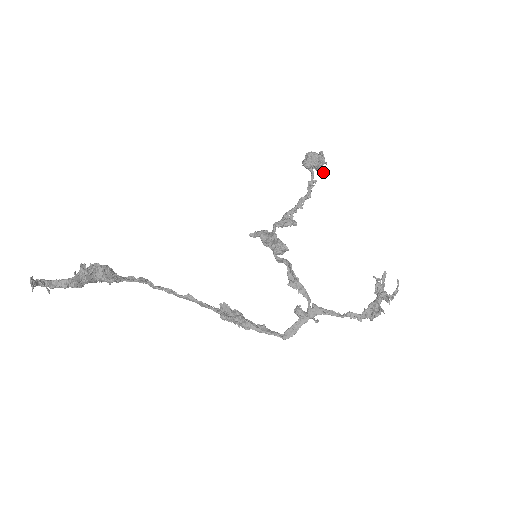
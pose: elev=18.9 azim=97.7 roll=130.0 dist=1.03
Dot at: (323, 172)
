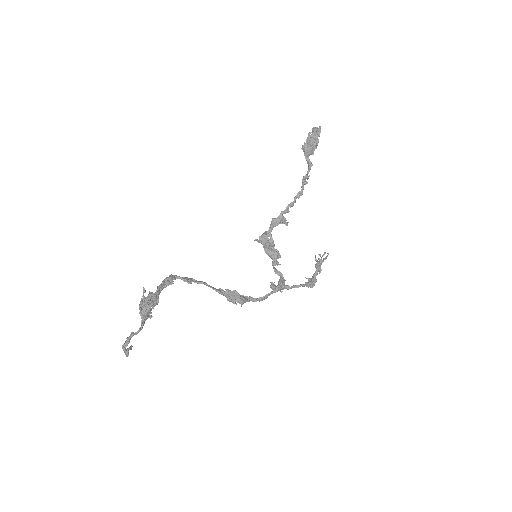
Dot at: occluded
